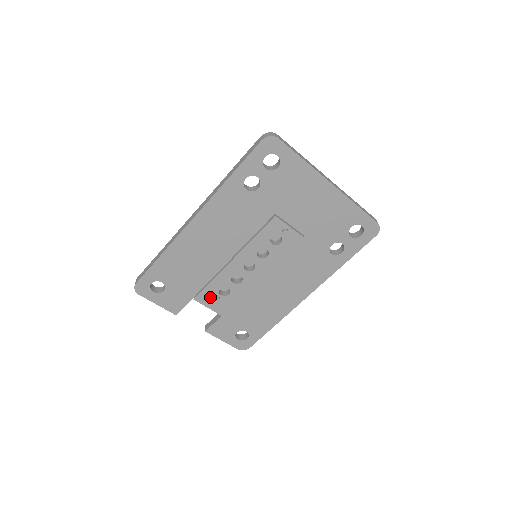
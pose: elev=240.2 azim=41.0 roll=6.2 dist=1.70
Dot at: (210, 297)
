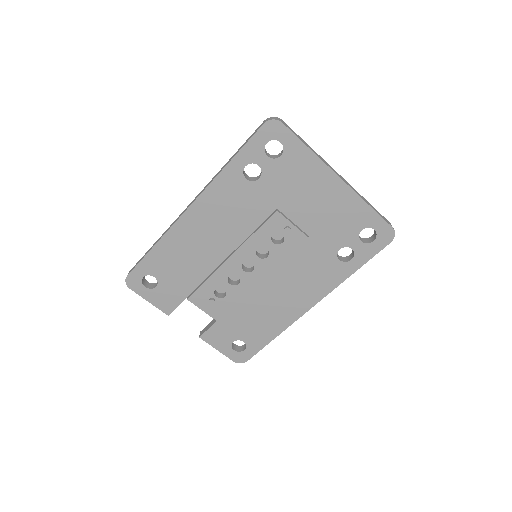
Dot at: (205, 298)
